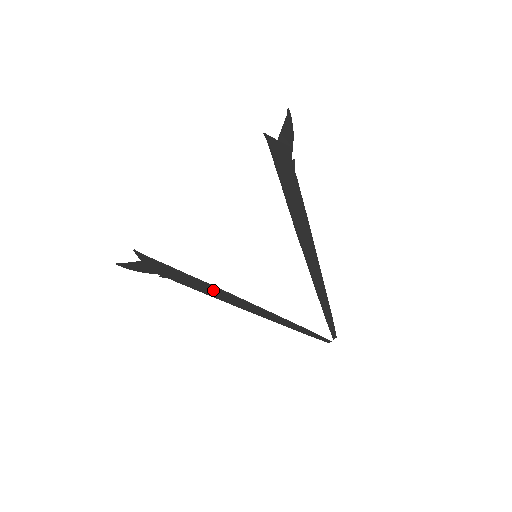
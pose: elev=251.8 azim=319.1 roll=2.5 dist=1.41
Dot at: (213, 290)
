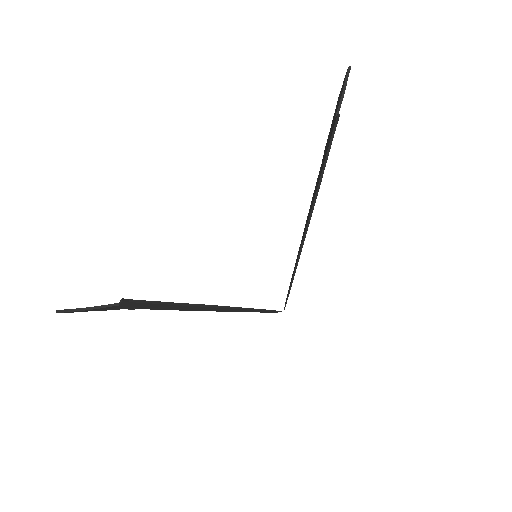
Dot at: (202, 308)
